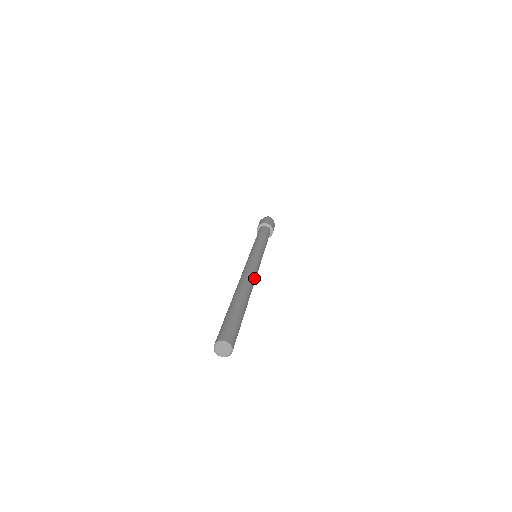
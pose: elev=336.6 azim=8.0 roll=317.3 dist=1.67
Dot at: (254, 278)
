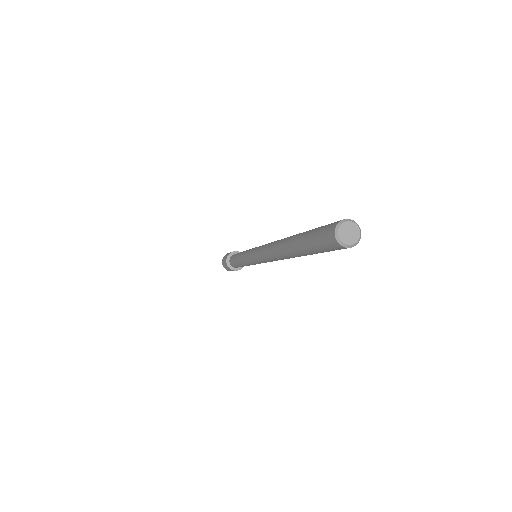
Dot at: occluded
